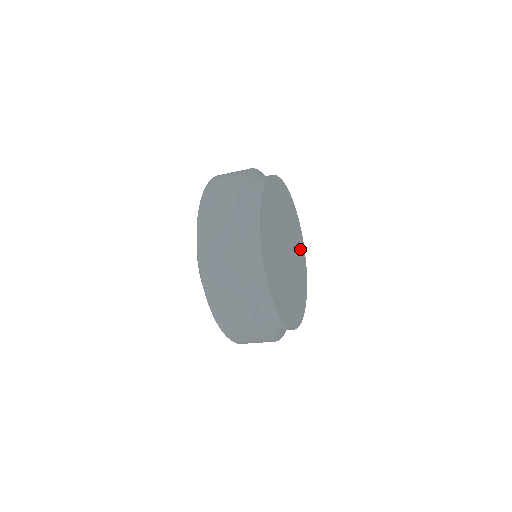
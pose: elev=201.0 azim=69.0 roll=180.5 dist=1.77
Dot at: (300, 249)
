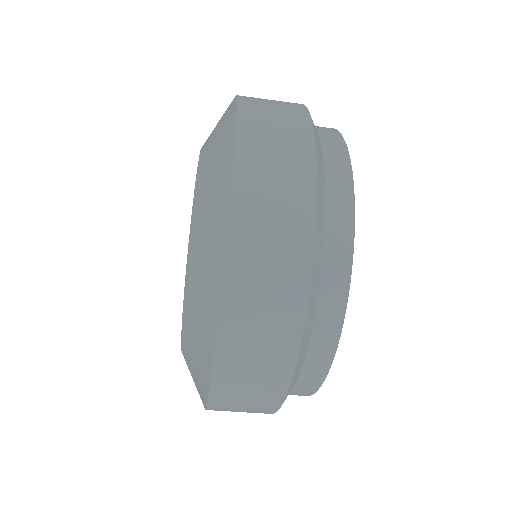
Dot at: occluded
